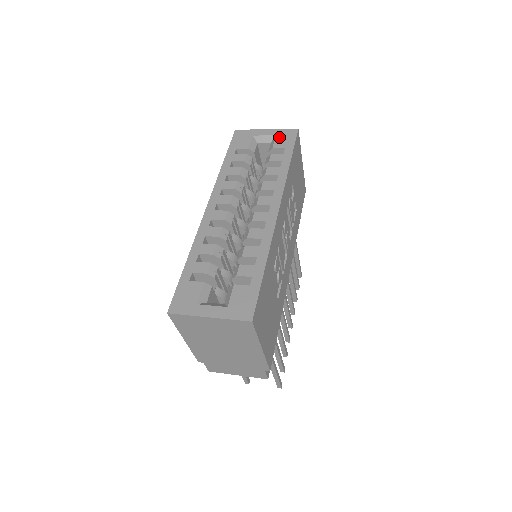
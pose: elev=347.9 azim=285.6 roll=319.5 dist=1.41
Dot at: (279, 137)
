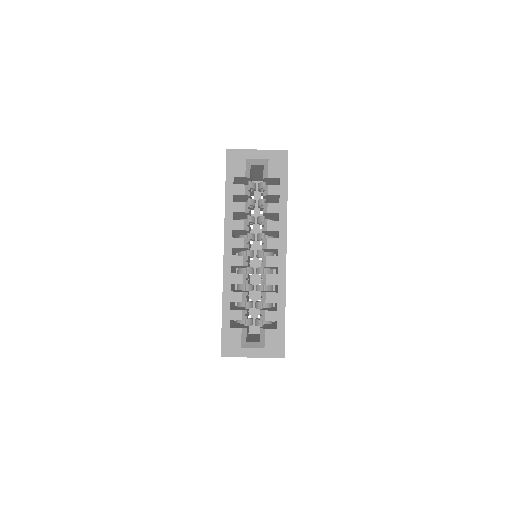
Dot at: (272, 162)
